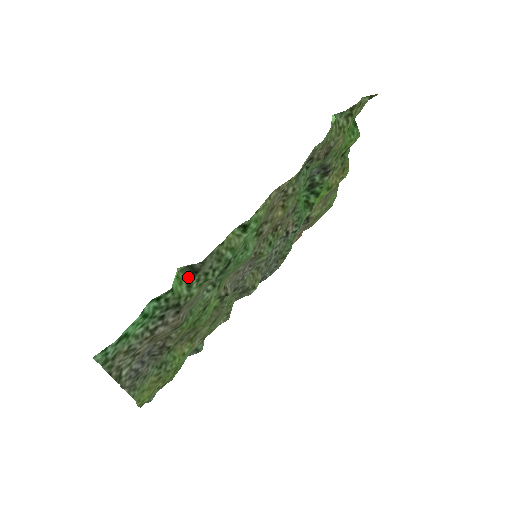
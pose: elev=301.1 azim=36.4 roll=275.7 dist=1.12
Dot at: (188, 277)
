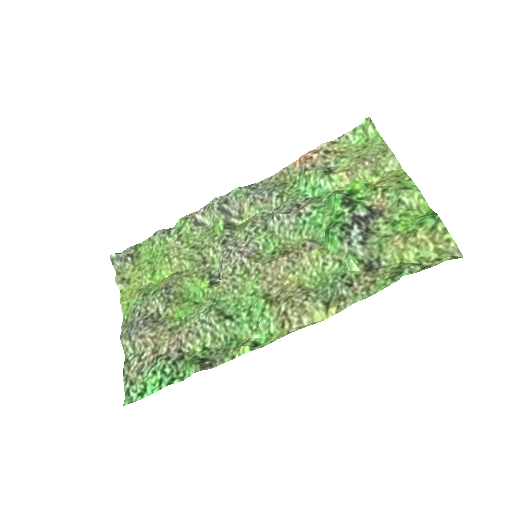
Dot at: (197, 359)
